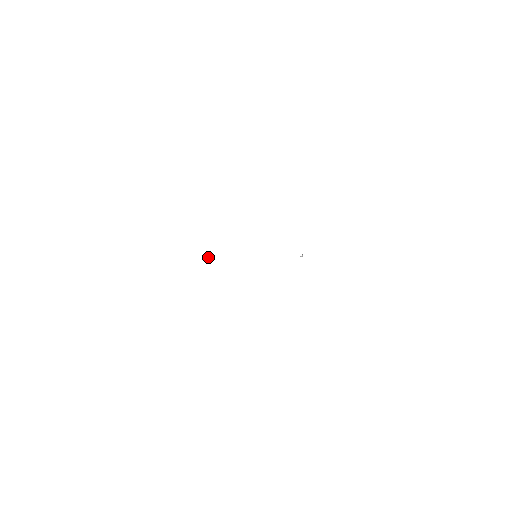
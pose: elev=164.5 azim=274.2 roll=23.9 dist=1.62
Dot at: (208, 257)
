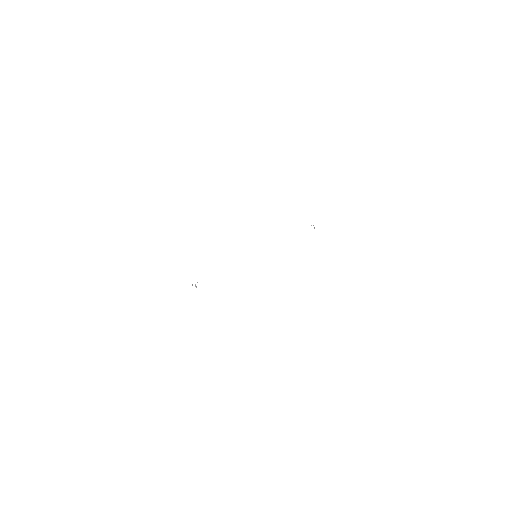
Dot at: occluded
